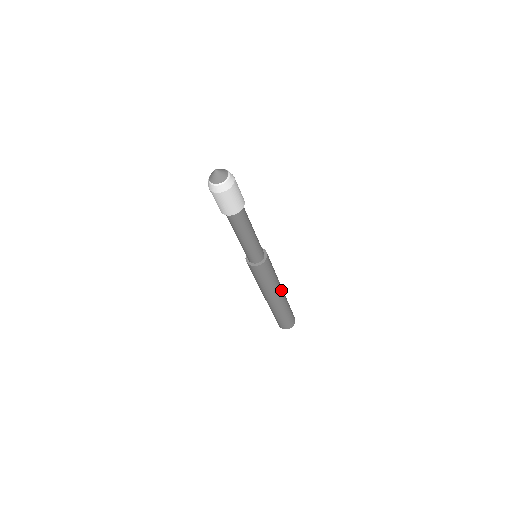
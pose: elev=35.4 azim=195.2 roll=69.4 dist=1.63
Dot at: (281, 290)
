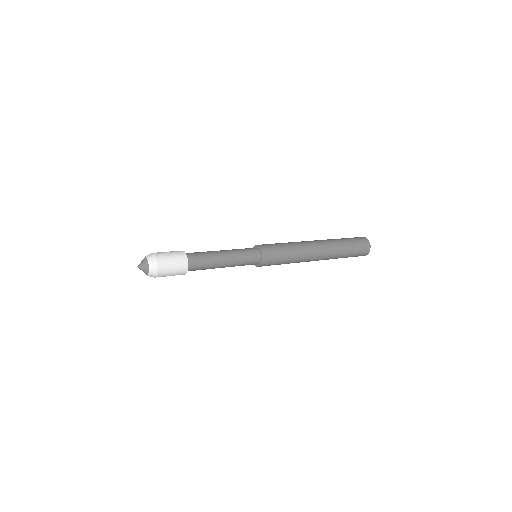
Dot at: (315, 249)
